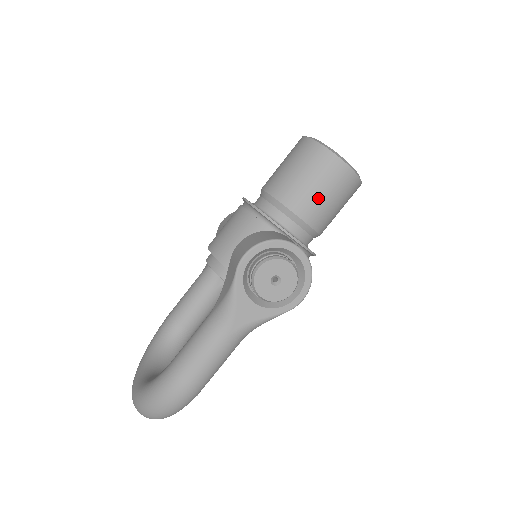
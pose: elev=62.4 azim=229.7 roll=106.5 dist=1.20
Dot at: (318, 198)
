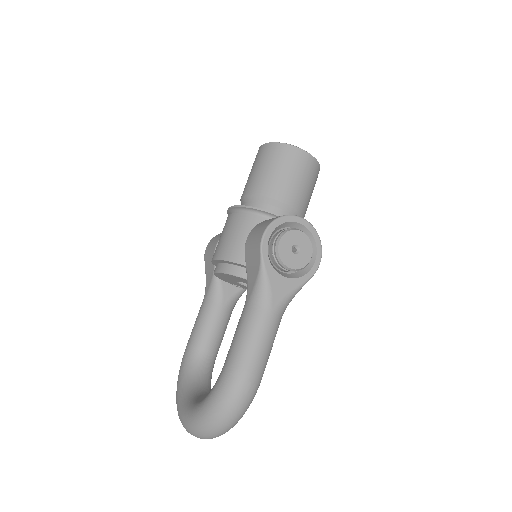
Dot at: (295, 185)
